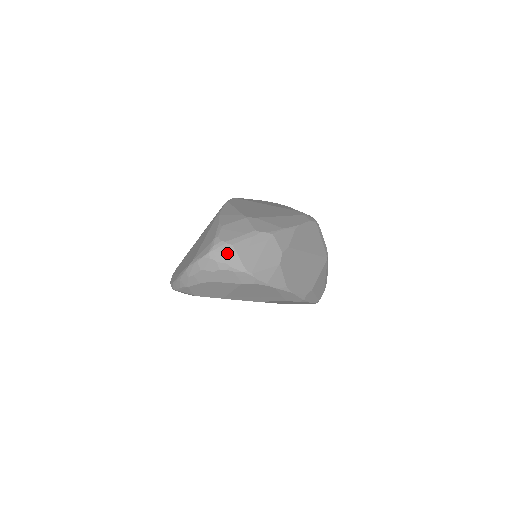
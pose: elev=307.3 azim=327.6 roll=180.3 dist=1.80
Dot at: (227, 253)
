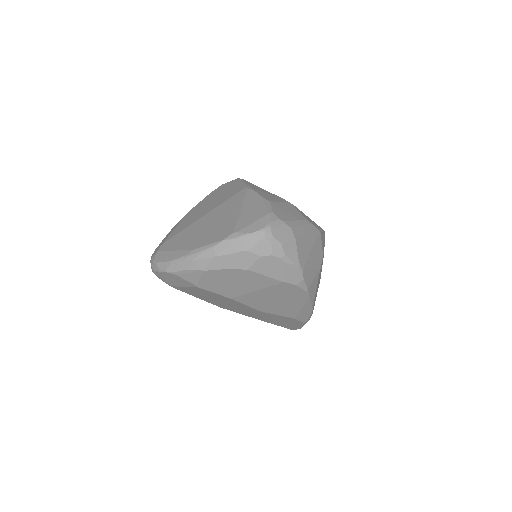
Dot at: (285, 236)
